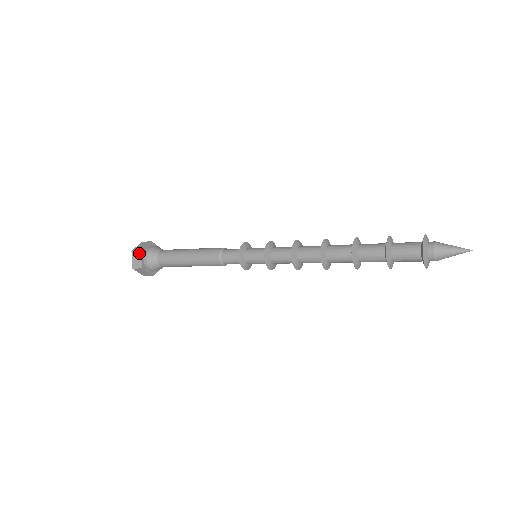
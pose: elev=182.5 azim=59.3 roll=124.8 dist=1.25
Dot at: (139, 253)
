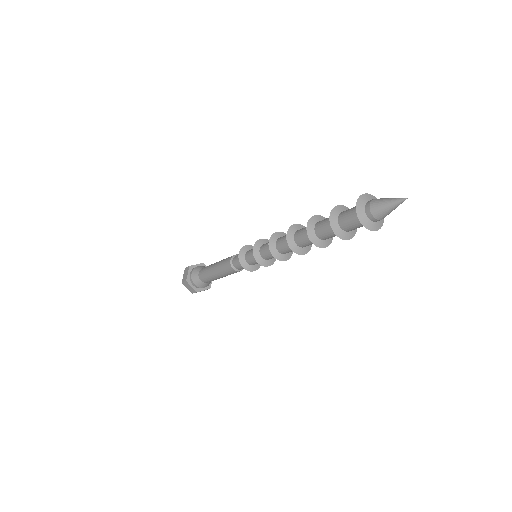
Dot at: (188, 268)
